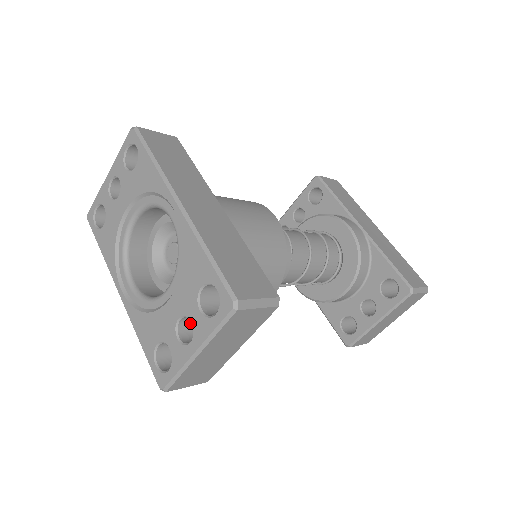
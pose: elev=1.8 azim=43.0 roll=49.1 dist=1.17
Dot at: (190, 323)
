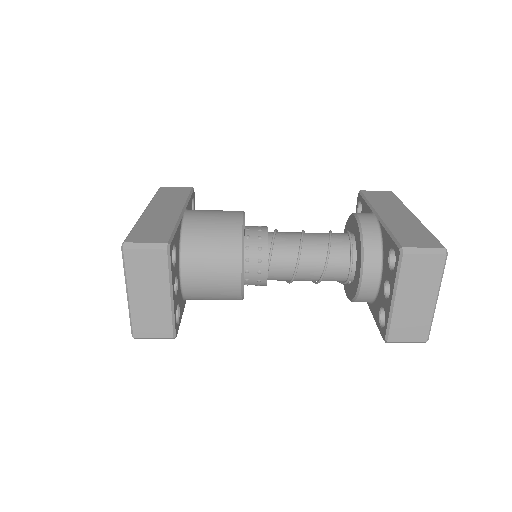
Dot at: occluded
